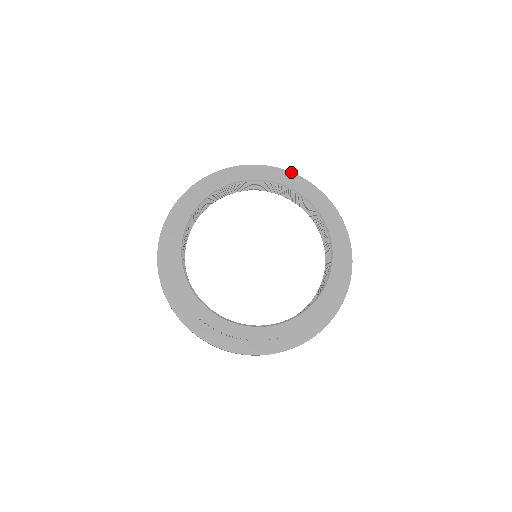
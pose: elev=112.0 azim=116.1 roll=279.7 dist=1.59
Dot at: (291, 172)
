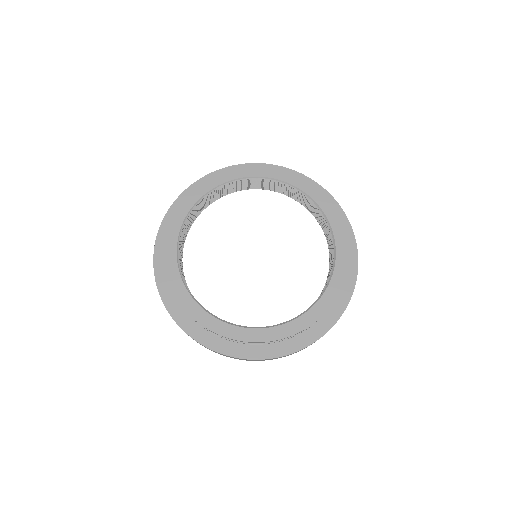
Dot at: (320, 185)
